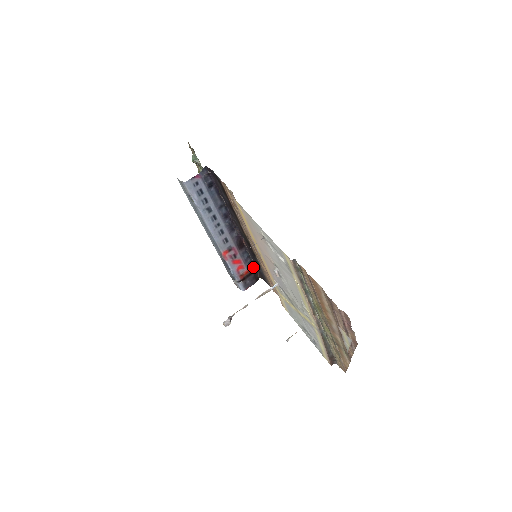
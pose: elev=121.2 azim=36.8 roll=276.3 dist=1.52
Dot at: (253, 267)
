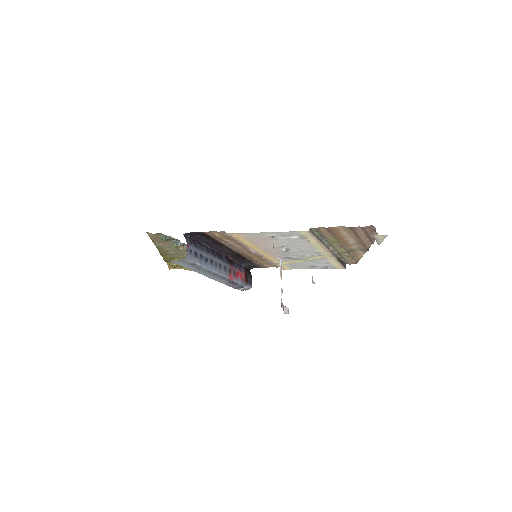
Dot at: occluded
